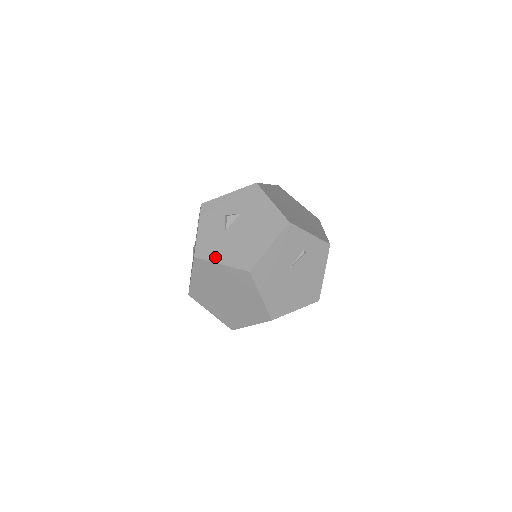
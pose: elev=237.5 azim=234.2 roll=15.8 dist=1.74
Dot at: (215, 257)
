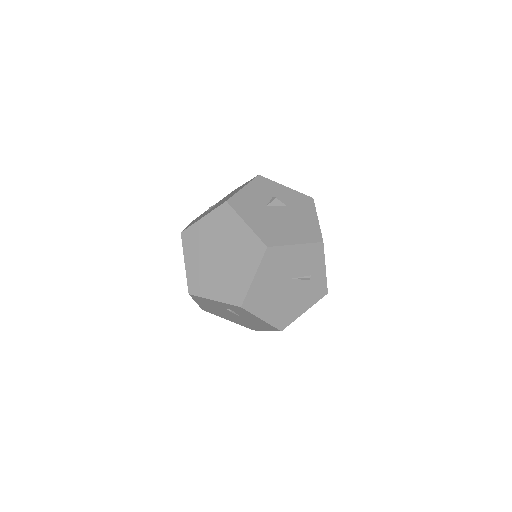
Dot at: (245, 215)
